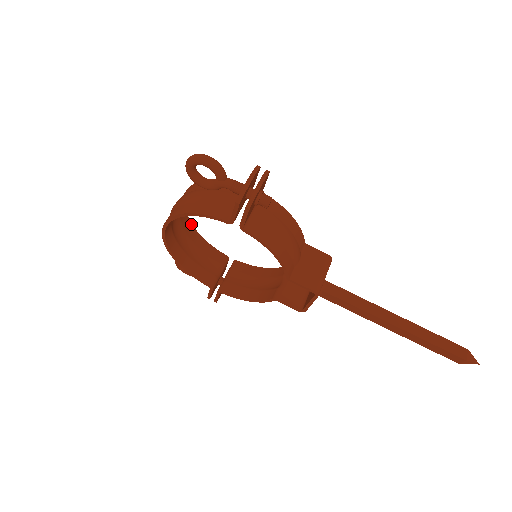
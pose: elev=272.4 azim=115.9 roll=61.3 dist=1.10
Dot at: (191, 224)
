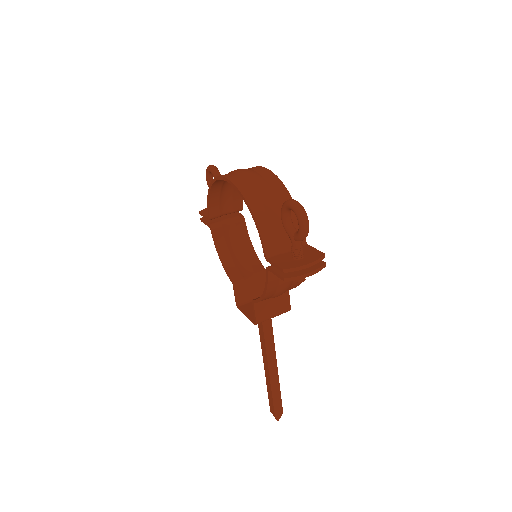
Dot at: occluded
